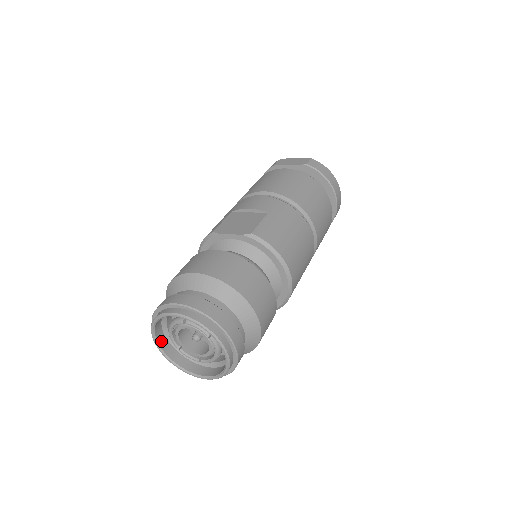
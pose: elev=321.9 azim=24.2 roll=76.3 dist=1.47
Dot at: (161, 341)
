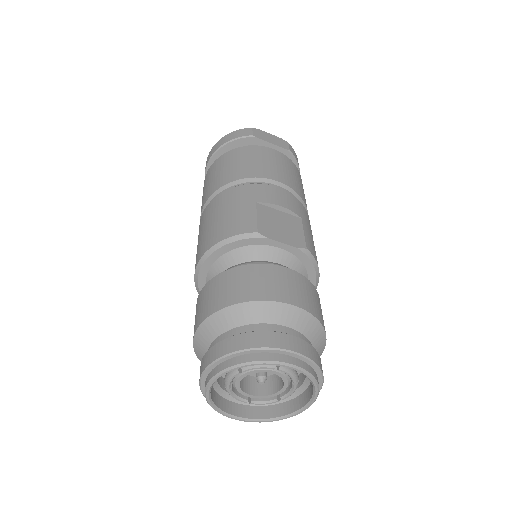
Dot at: occluded
